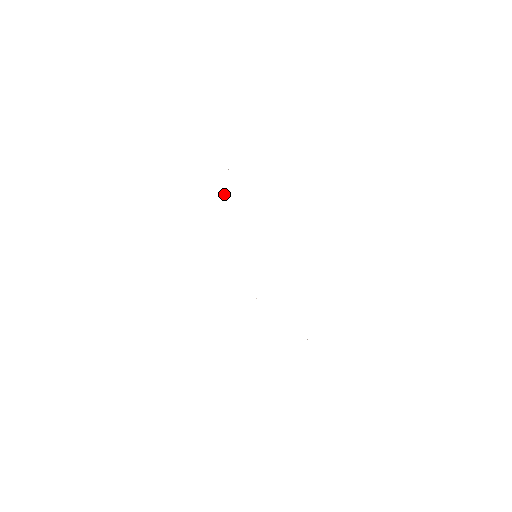
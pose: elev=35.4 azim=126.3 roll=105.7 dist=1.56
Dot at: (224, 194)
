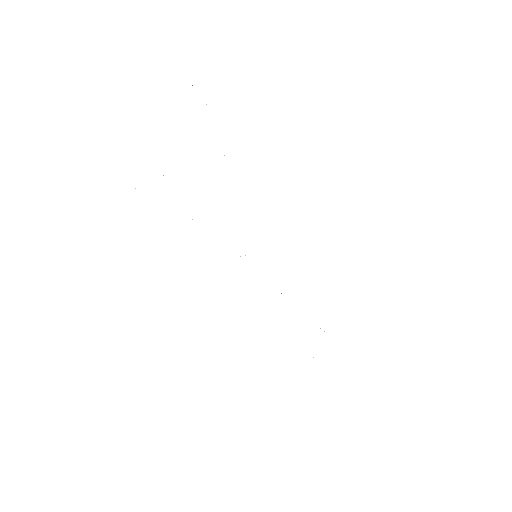
Dot at: occluded
